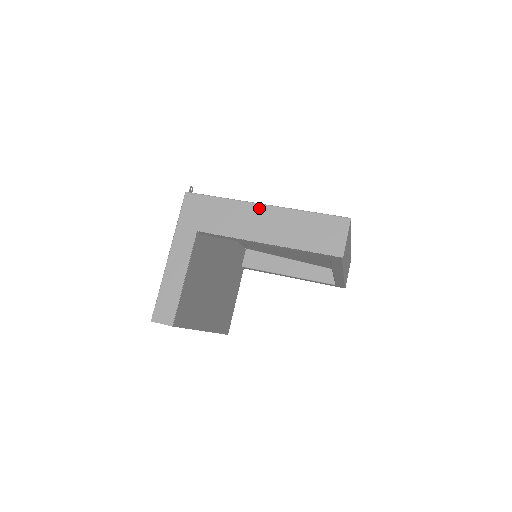
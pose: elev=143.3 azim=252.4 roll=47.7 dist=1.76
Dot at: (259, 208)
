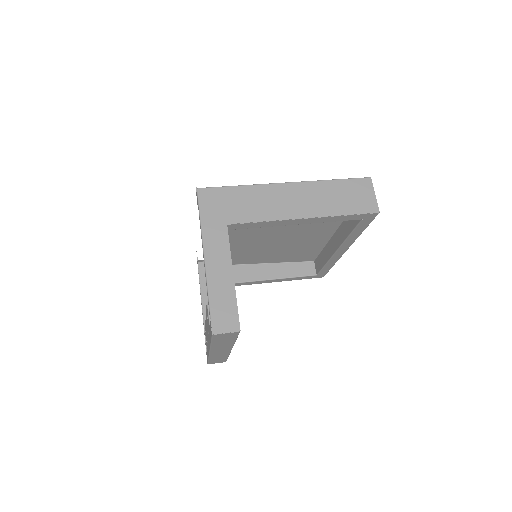
Dot at: (283, 187)
